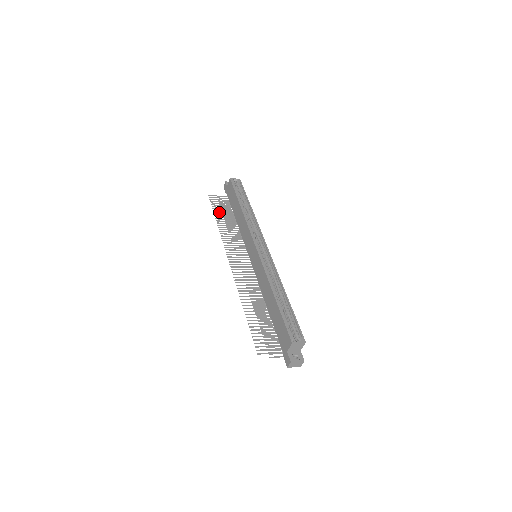
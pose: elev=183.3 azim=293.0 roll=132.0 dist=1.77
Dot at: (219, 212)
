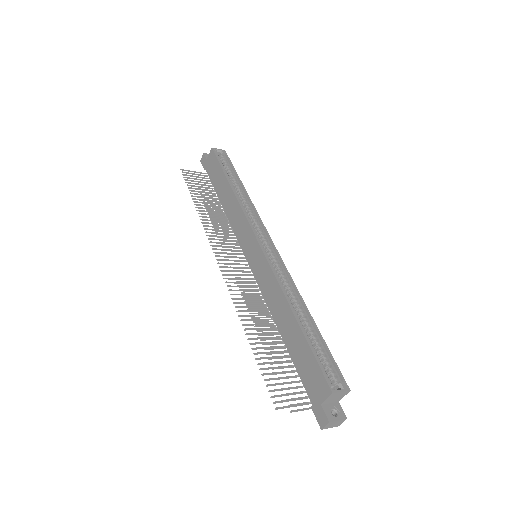
Dot at: (197, 193)
